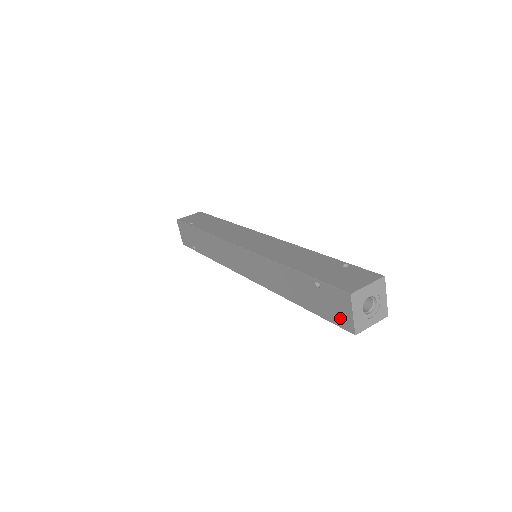
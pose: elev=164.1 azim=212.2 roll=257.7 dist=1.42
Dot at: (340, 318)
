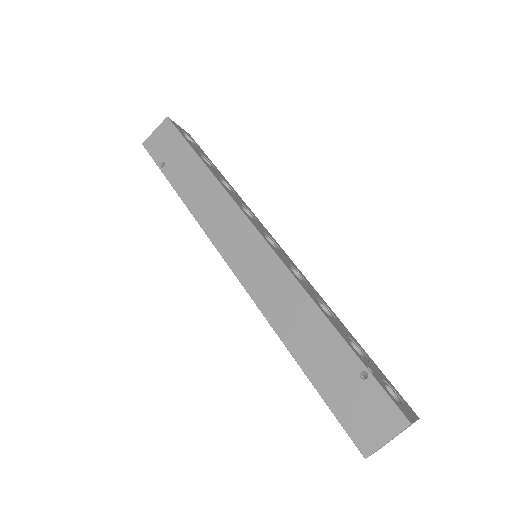
Dot at: occluded
